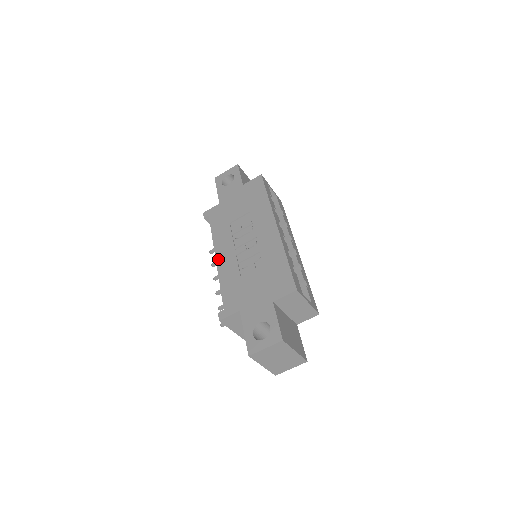
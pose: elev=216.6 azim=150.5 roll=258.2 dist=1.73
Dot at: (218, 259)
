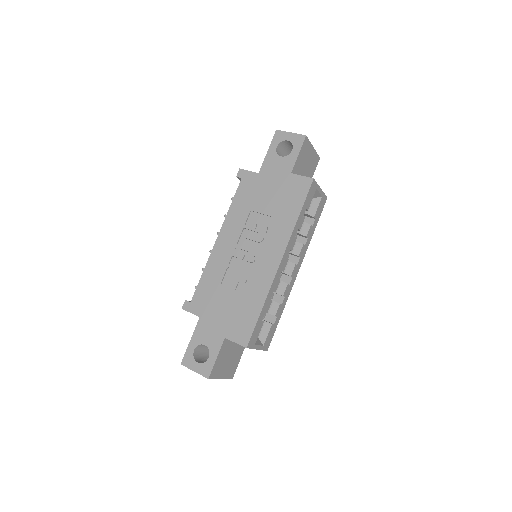
Dot at: (217, 243)
